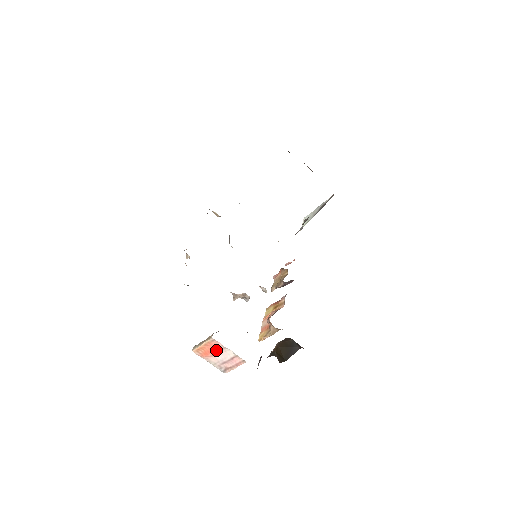
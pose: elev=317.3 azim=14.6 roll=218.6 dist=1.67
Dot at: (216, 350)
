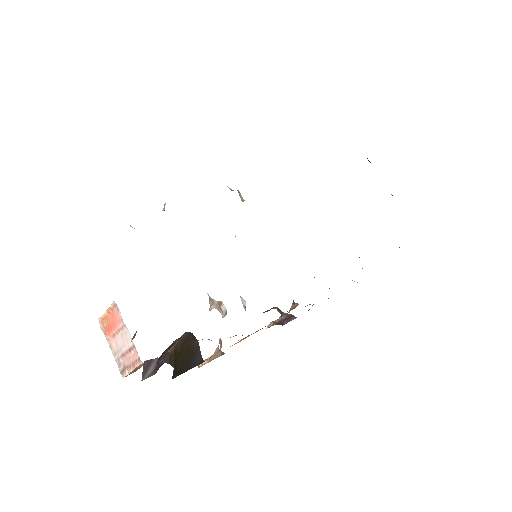
Dot at: (117, 326)
